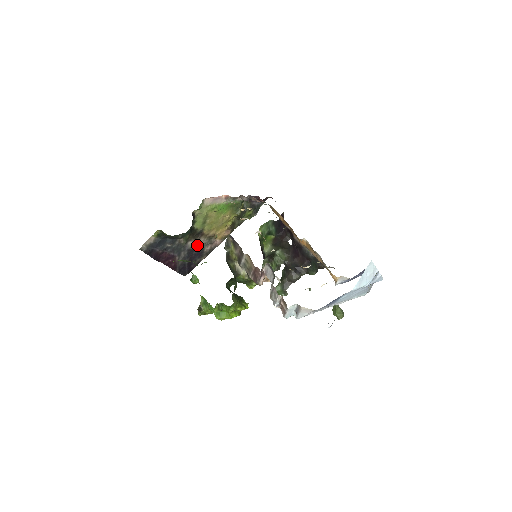
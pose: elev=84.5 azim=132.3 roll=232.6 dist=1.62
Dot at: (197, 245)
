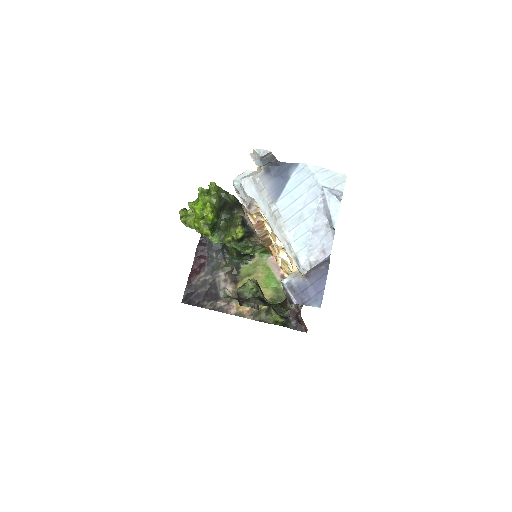
Dot at: (223, 286)
